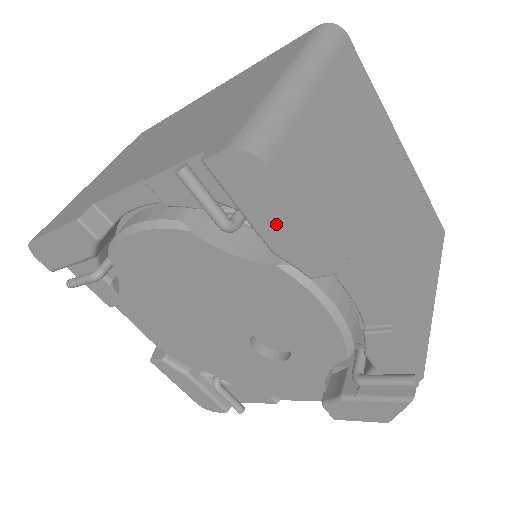
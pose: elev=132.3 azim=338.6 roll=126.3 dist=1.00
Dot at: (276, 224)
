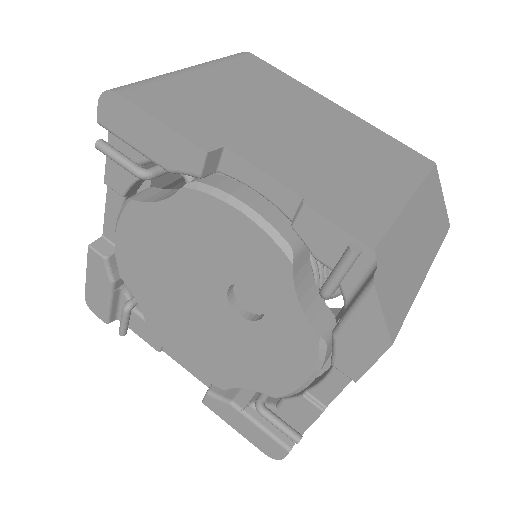
Dot at: (151, 139)
